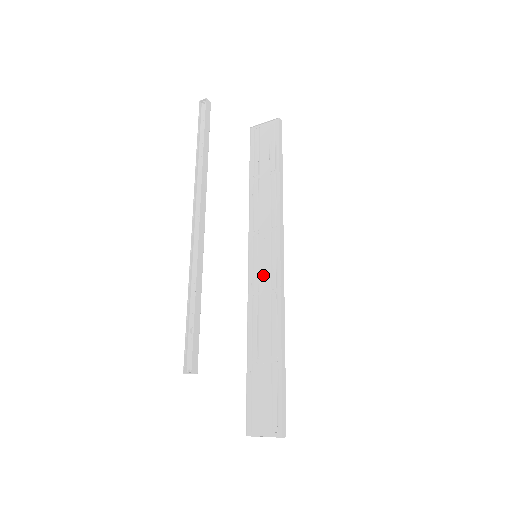
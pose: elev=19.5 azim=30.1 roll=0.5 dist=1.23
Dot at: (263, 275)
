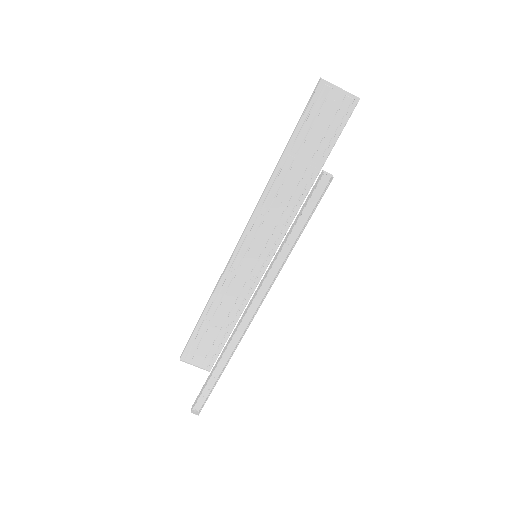
Dot at: (249, 260)
